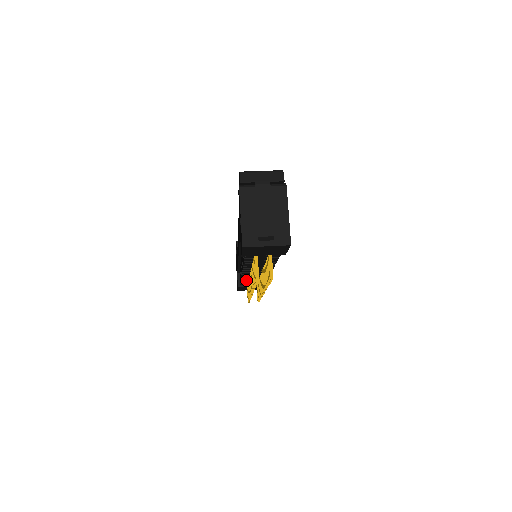
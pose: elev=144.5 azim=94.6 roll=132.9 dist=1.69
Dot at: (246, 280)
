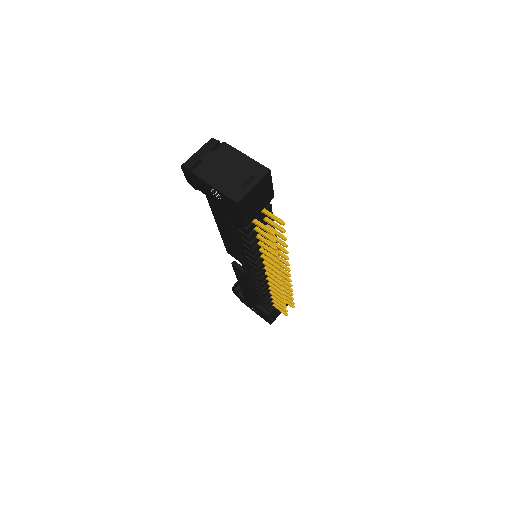
Dot at: (268, 293)
